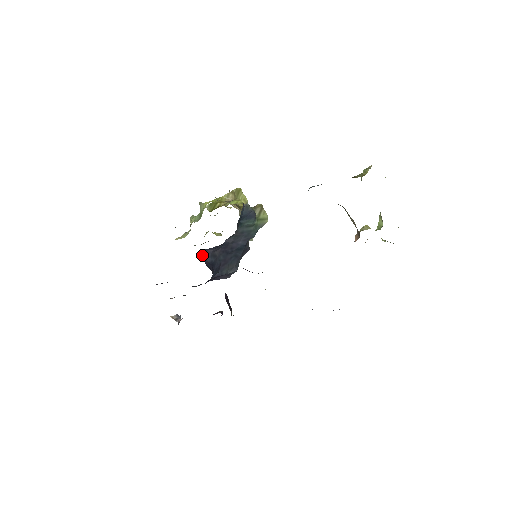
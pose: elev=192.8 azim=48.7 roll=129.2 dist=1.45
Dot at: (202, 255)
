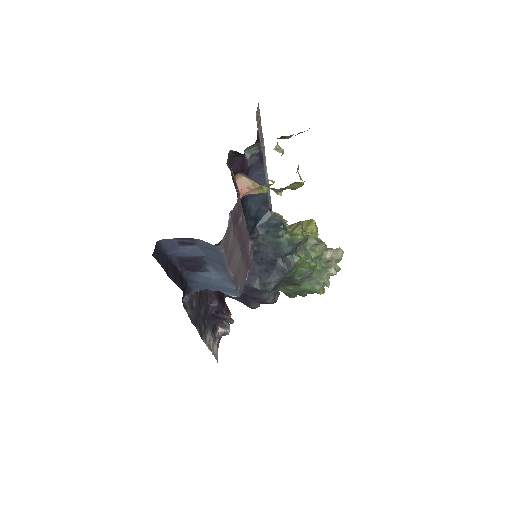
Dot at: occluded
